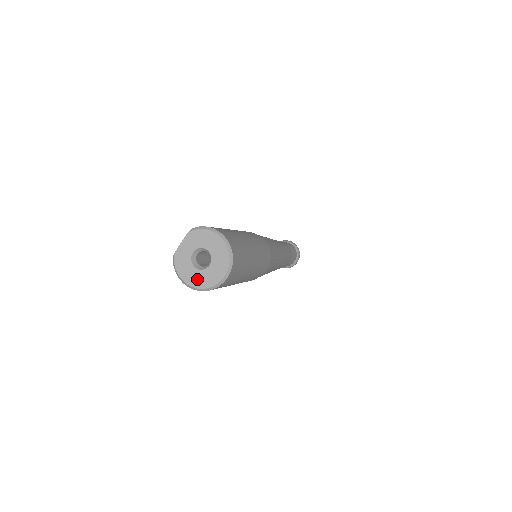
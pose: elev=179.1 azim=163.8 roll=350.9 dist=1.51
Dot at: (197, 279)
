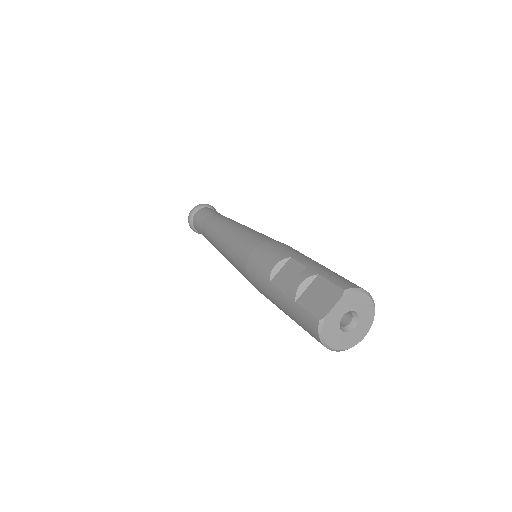
Dot at: (341, 341)
